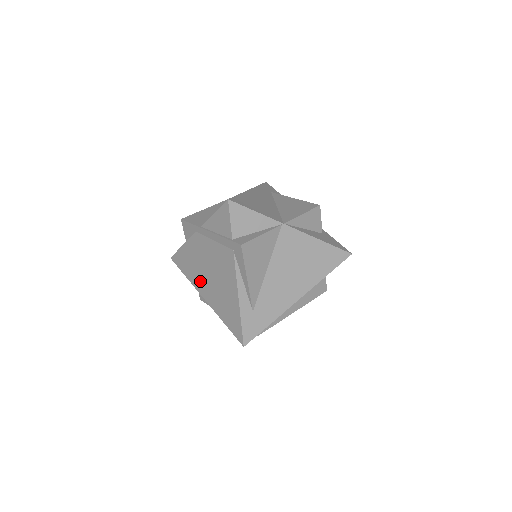
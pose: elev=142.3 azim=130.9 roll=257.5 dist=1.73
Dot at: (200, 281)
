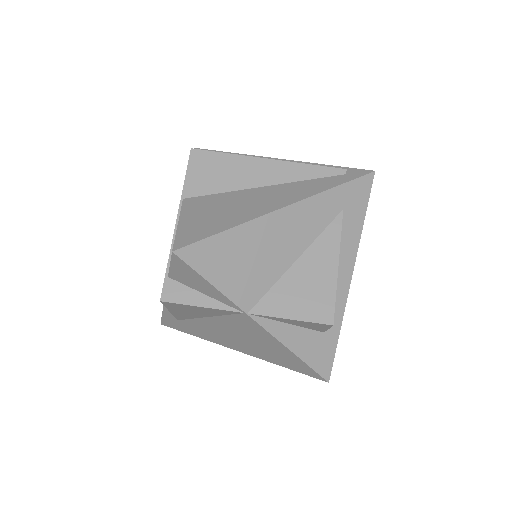
Dot at: occluded
